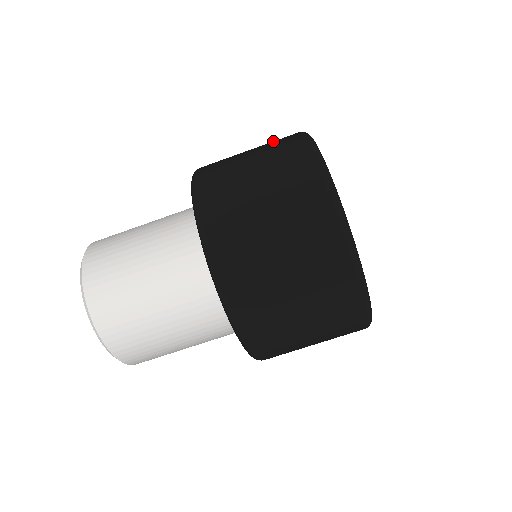
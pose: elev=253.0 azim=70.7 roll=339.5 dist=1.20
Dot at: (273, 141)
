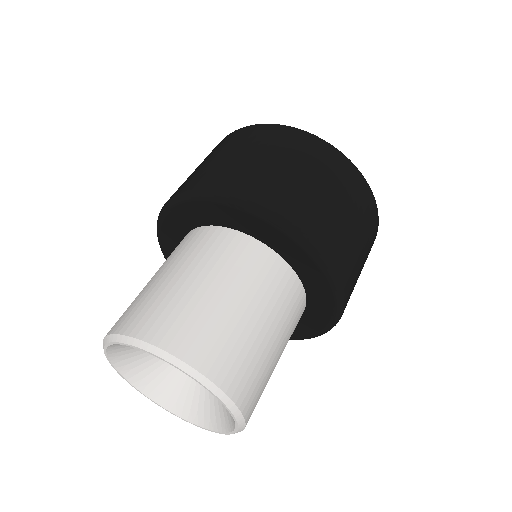
Dot at: occluded
